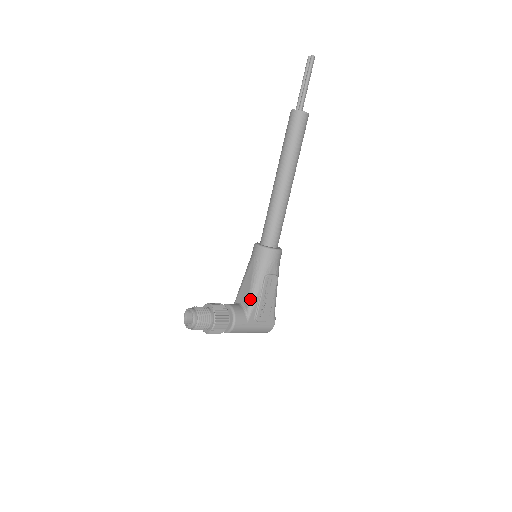
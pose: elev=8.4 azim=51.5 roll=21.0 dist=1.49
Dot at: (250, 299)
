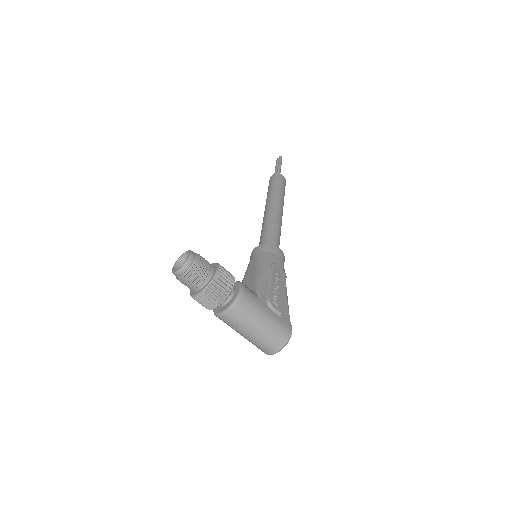
Dot at: (257, 281)
